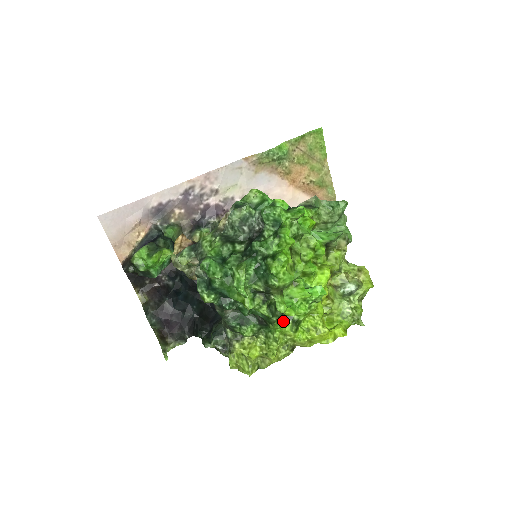
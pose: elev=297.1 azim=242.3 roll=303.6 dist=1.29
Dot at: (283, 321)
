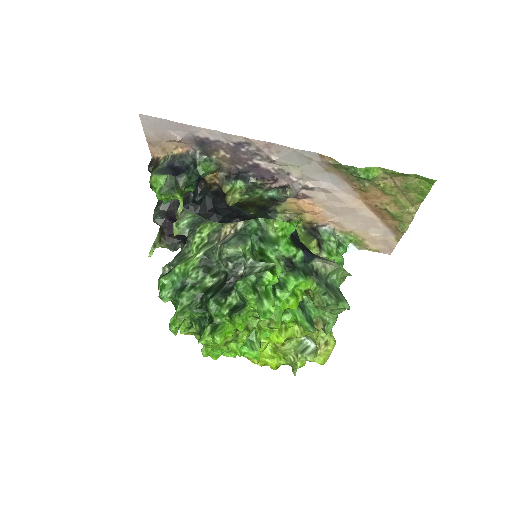
Dot at: occluded
